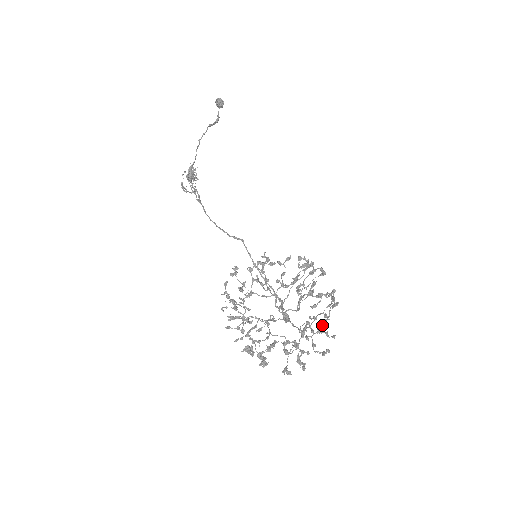
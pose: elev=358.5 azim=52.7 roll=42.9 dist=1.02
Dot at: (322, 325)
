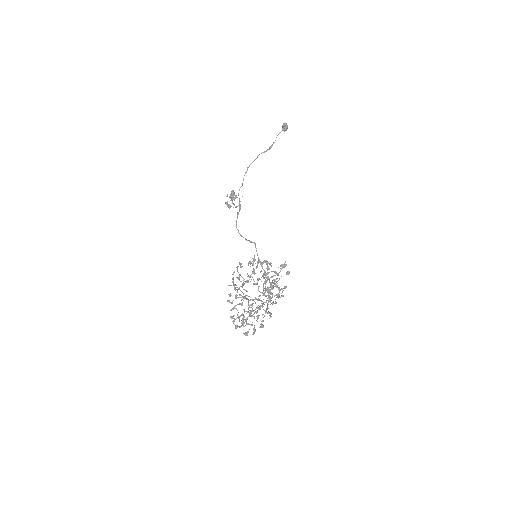
Dot at: (258, 309)
